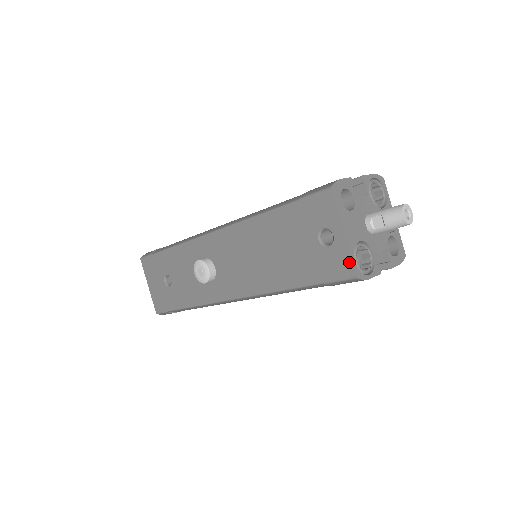
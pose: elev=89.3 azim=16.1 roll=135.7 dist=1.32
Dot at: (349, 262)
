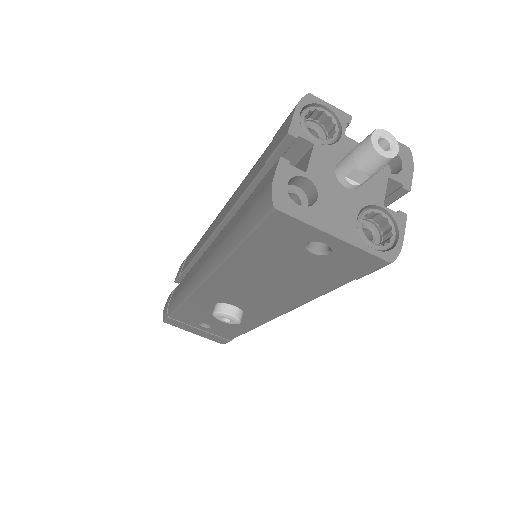
Dot at: (368, 256)
